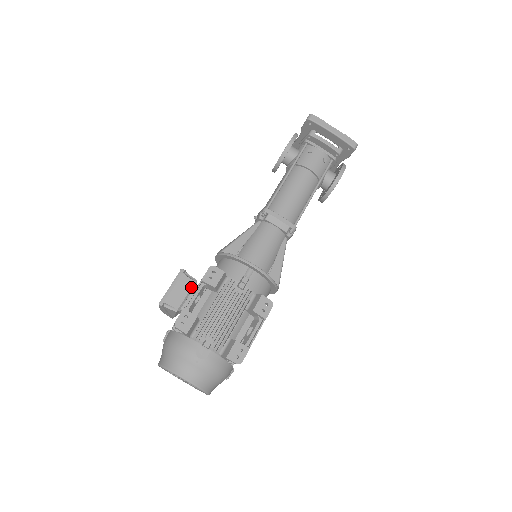
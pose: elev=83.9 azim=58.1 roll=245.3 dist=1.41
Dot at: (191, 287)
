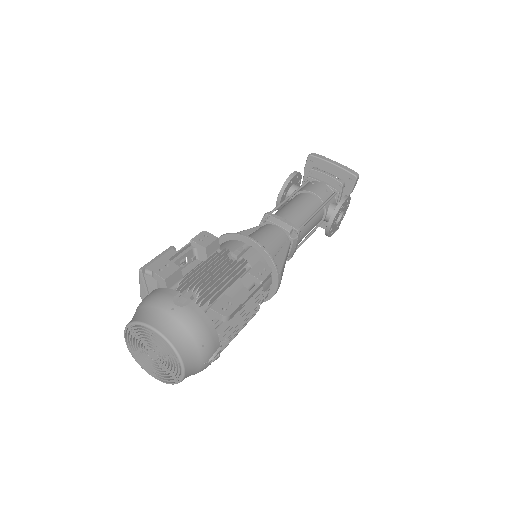
Dot at: occluded
